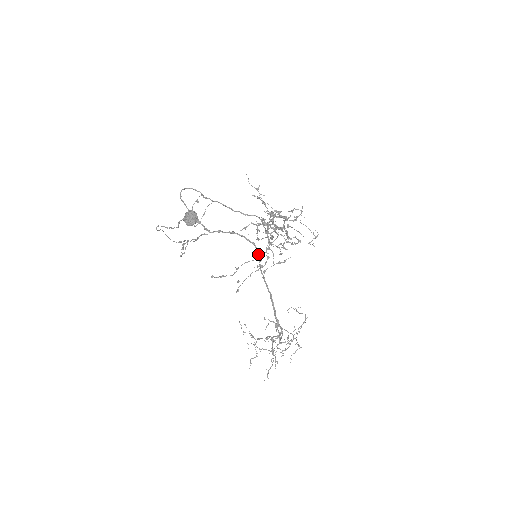
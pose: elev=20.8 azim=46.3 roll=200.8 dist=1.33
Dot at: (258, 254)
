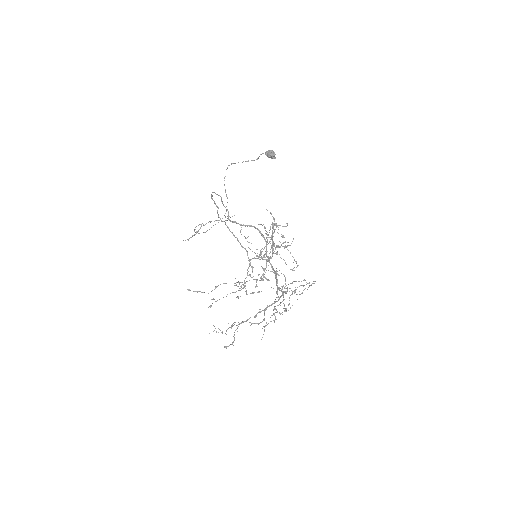
Dot at: occluded
